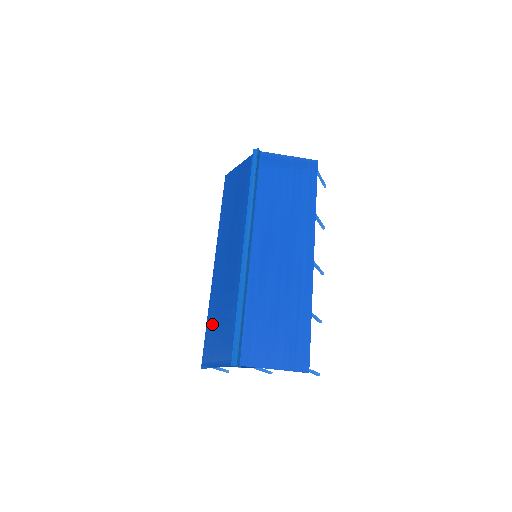
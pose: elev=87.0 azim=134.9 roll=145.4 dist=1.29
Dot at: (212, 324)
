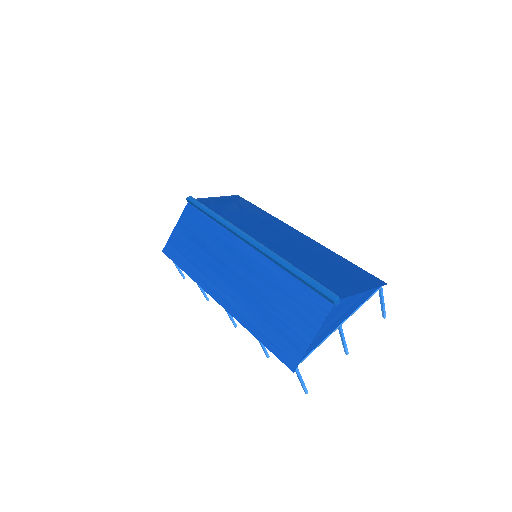
Dot at: (267, 328)
